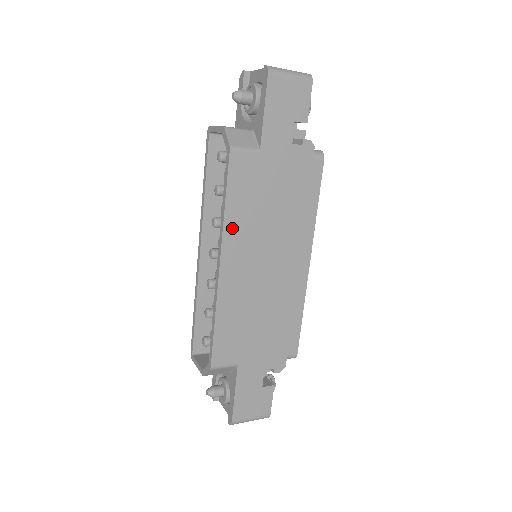
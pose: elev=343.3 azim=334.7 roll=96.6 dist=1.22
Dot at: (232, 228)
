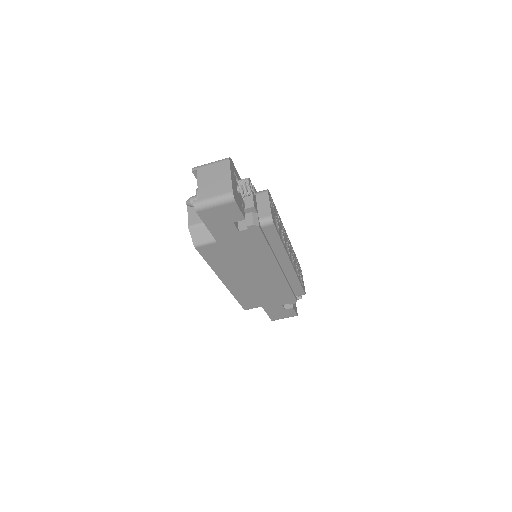
Dot at: (221, 271)
